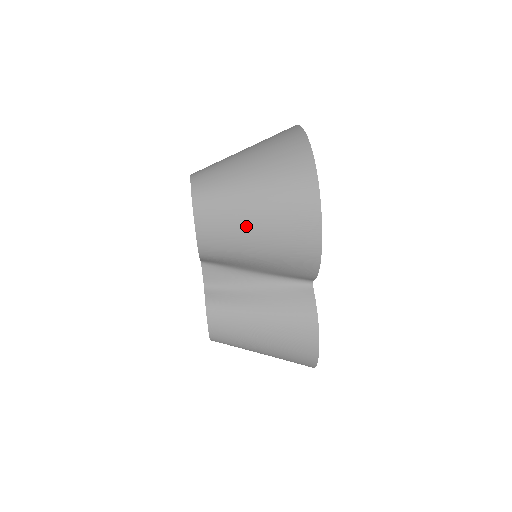
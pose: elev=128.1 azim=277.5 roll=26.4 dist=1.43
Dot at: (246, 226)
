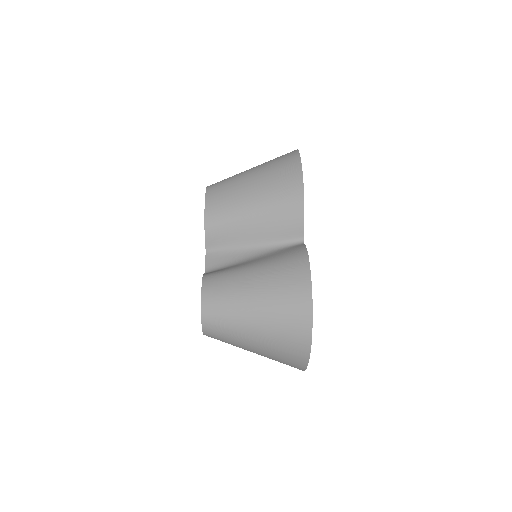
Dot at: (245, 186)
